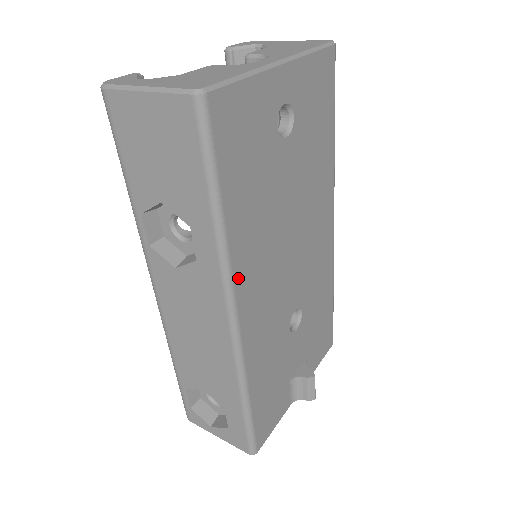
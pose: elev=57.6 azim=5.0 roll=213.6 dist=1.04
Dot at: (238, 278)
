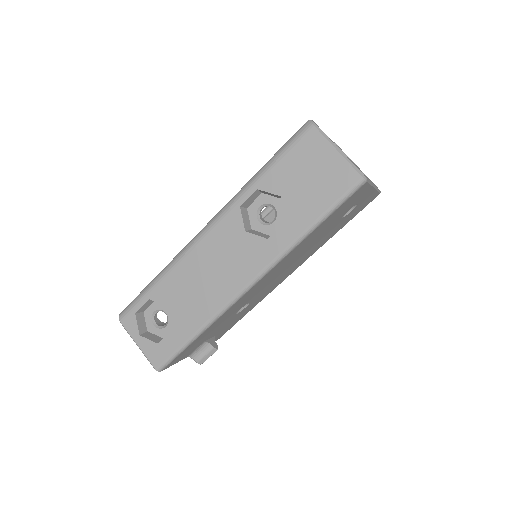
Dot at: (277, 265)
